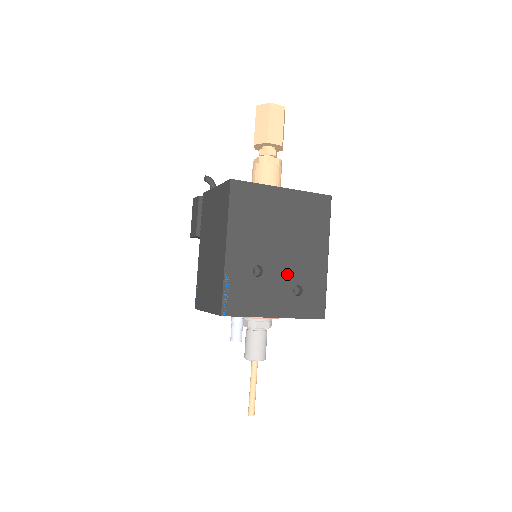
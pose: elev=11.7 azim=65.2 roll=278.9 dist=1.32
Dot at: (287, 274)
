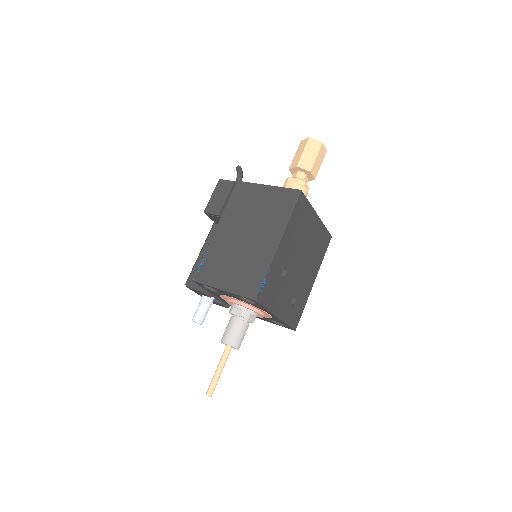
Dot at: (294, 284)
